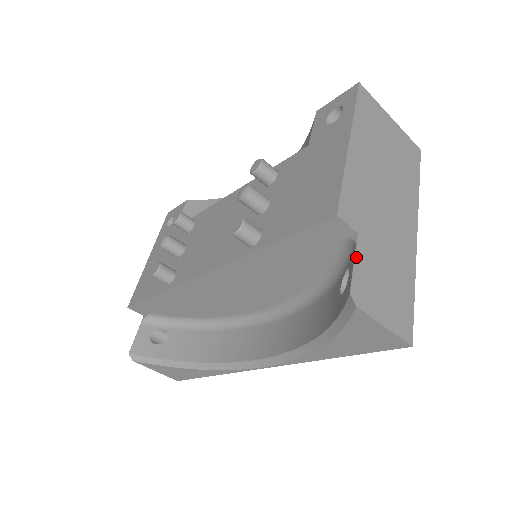
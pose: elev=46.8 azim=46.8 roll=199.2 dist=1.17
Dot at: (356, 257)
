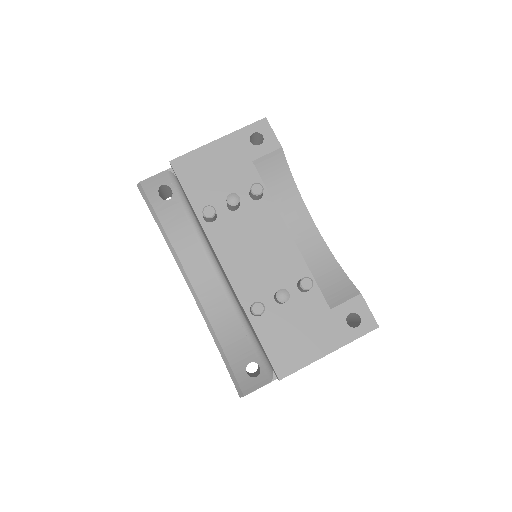
Dot at: occluded
